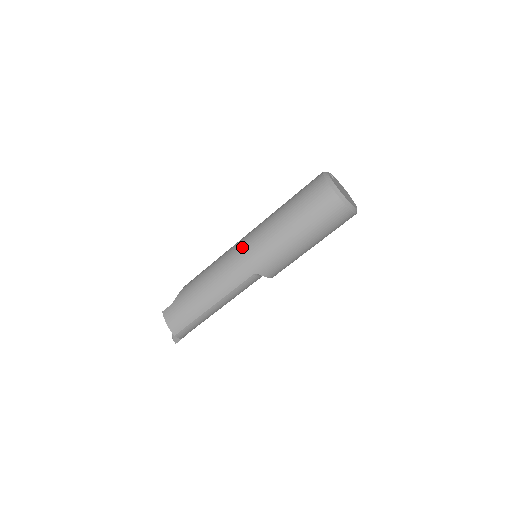
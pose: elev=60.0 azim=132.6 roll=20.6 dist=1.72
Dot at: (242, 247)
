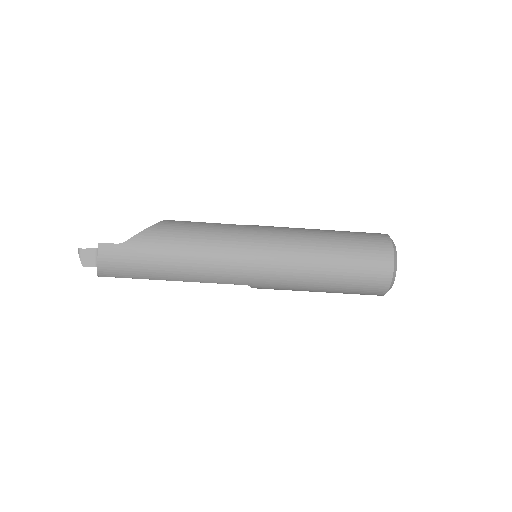
Dot at: (258, 254)
